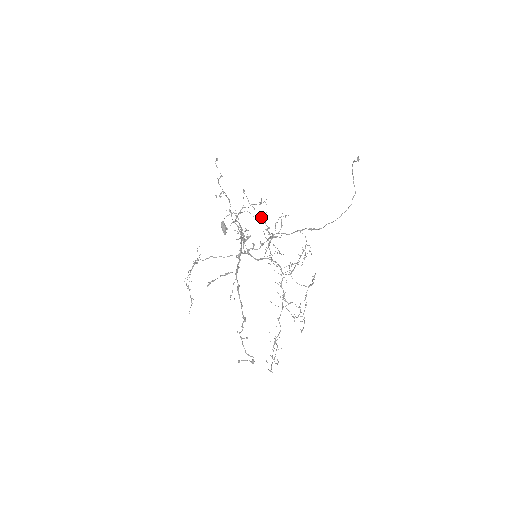
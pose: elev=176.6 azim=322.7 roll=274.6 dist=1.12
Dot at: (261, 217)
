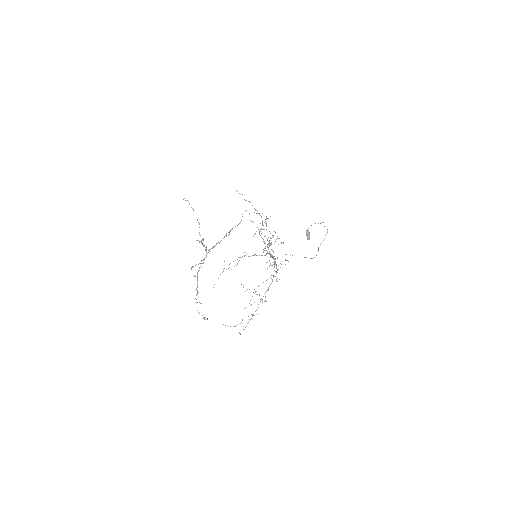
Dot at: occluded
